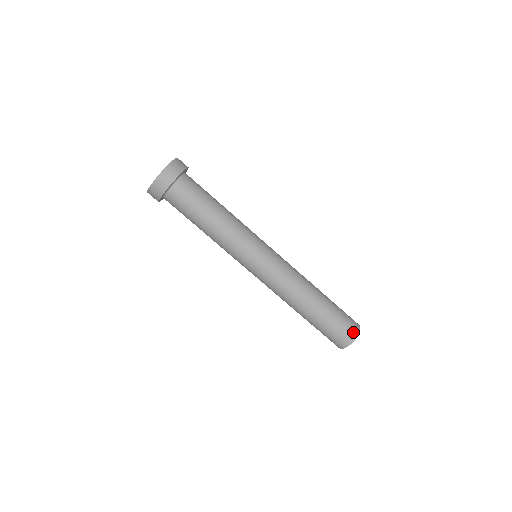
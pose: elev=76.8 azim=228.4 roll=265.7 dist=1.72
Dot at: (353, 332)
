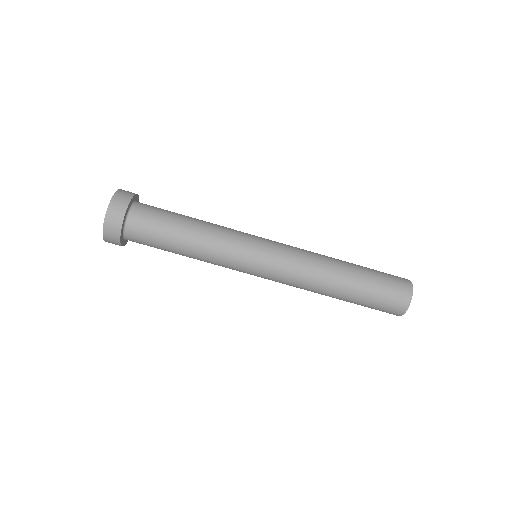
Dot at: (405, 294)
